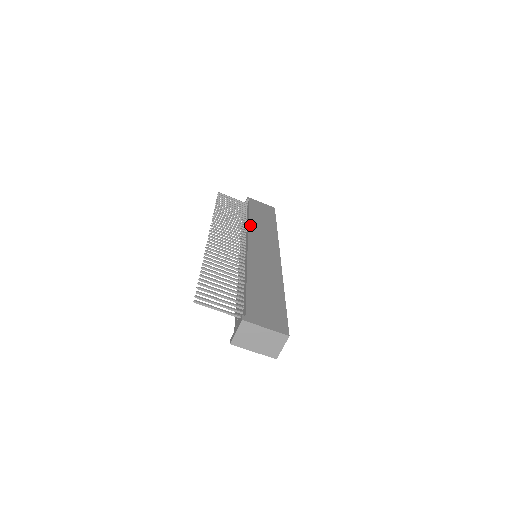
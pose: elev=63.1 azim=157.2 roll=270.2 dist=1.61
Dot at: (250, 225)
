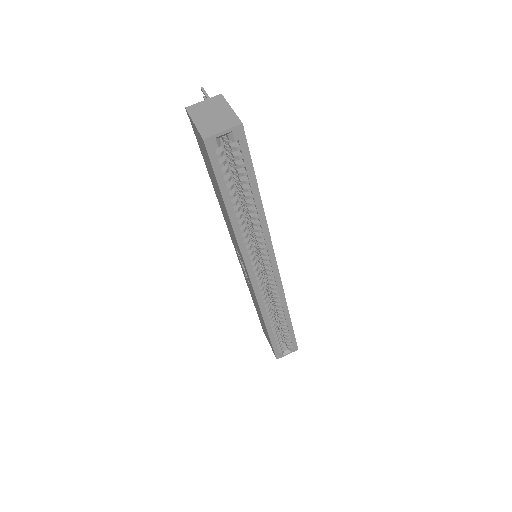
Dot at: occluded
